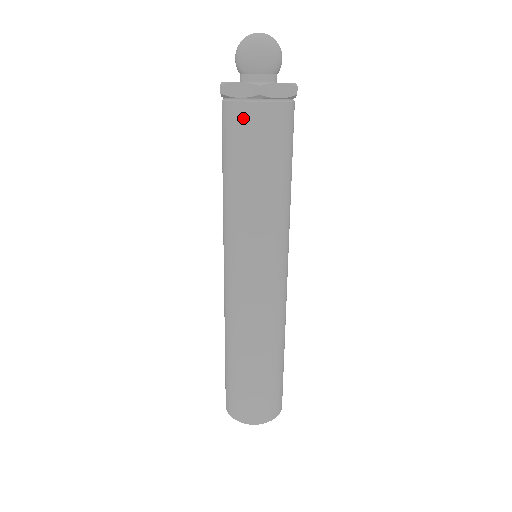
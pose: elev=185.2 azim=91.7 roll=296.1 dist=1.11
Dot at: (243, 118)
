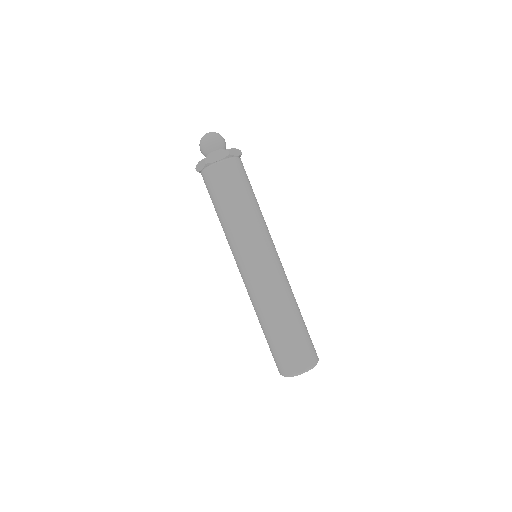
Dot at: (207, 179)
